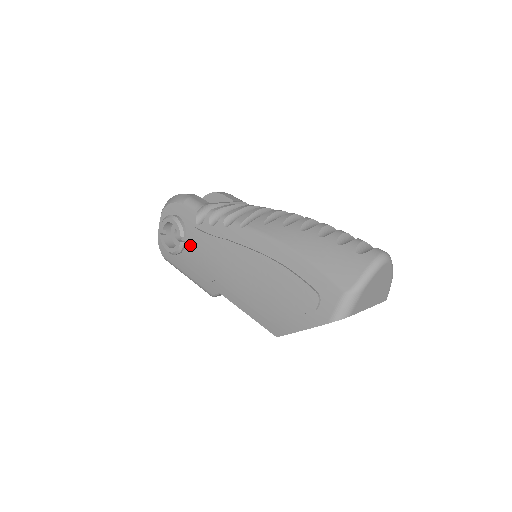
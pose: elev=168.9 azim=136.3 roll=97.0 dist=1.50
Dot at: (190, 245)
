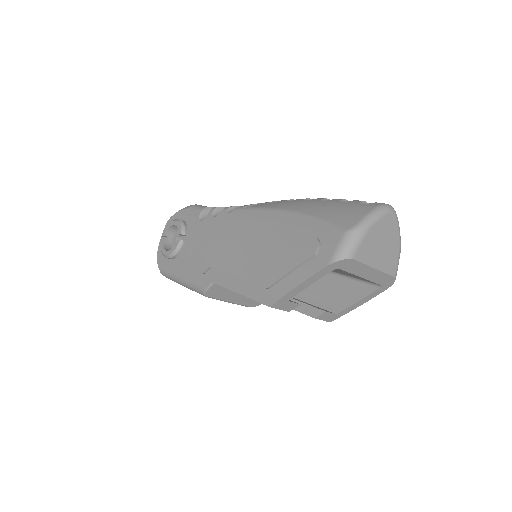
Dot at: (189, 241)
